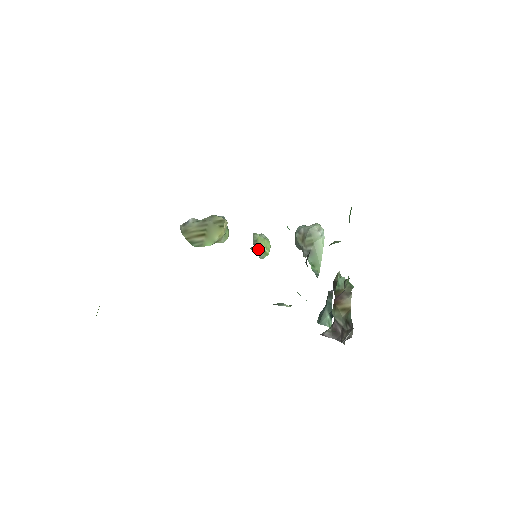
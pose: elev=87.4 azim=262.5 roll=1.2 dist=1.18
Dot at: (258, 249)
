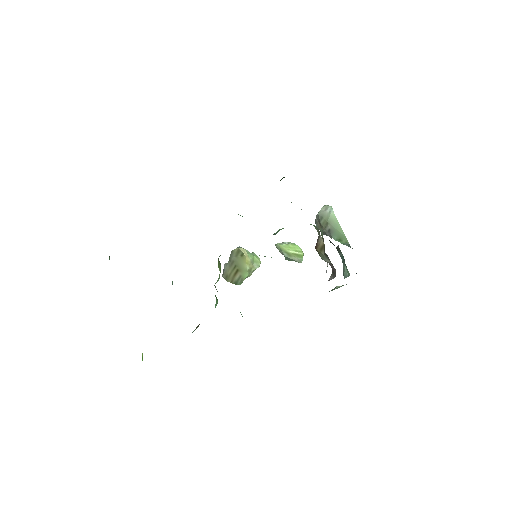
Dot at: (290, 256)
